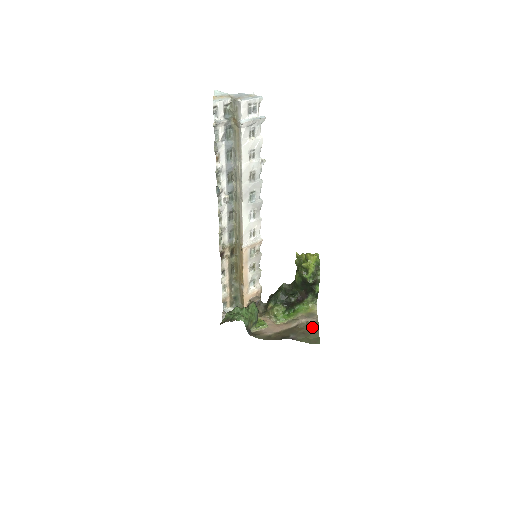
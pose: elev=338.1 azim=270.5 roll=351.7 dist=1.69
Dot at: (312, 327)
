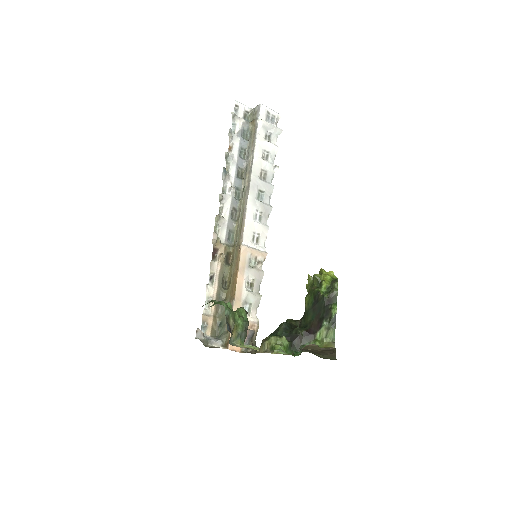
Dot at: (326, 351)
